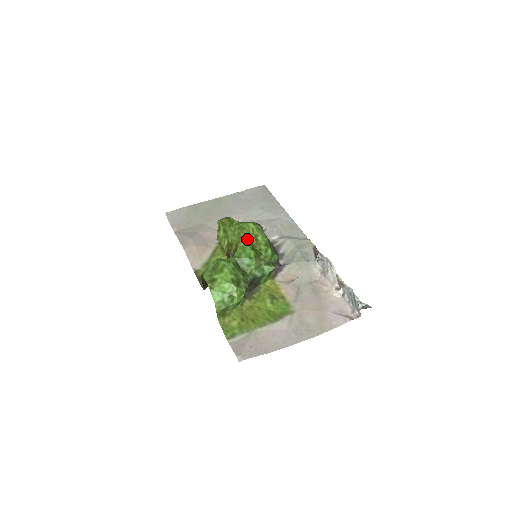
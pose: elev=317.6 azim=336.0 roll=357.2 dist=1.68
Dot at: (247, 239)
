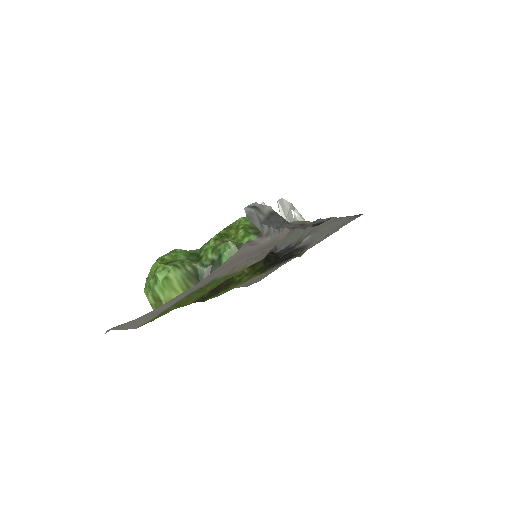
Dot at: (225, 231)
